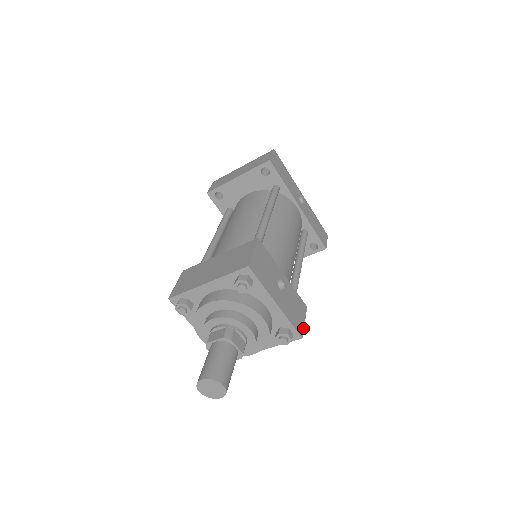
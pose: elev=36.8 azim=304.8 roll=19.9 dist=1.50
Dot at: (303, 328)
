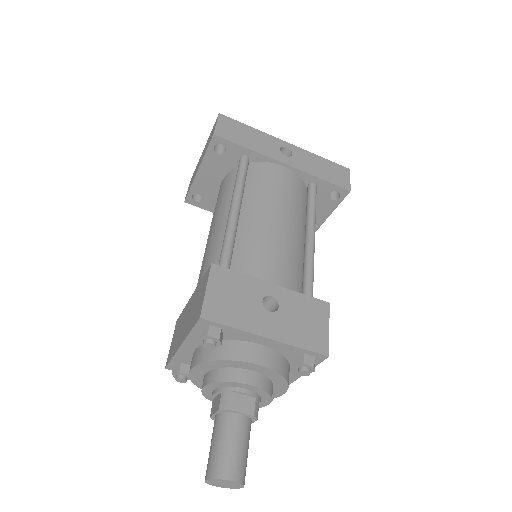
Dot at: (327, 340)
